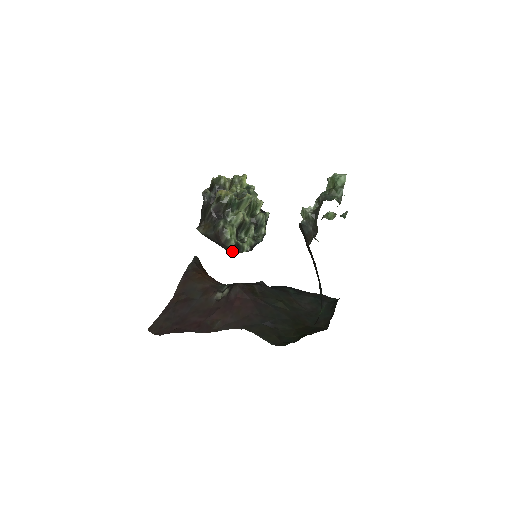
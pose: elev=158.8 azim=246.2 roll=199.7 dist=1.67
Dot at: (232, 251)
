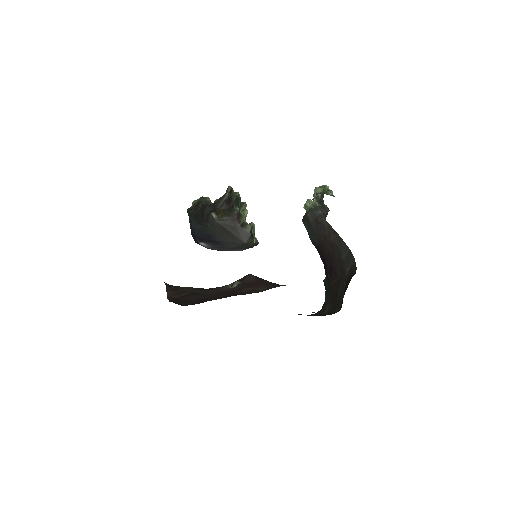
Dot at: (247, 237)
